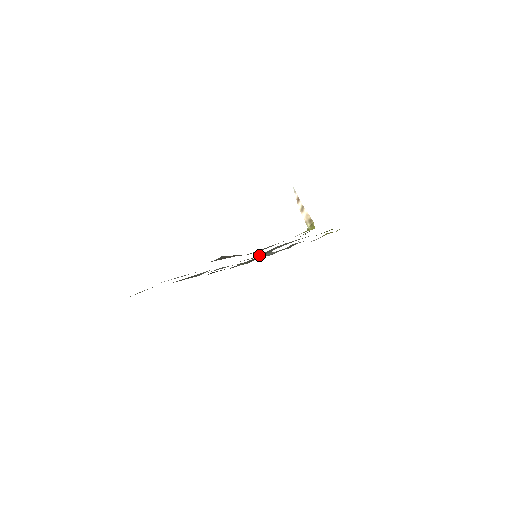
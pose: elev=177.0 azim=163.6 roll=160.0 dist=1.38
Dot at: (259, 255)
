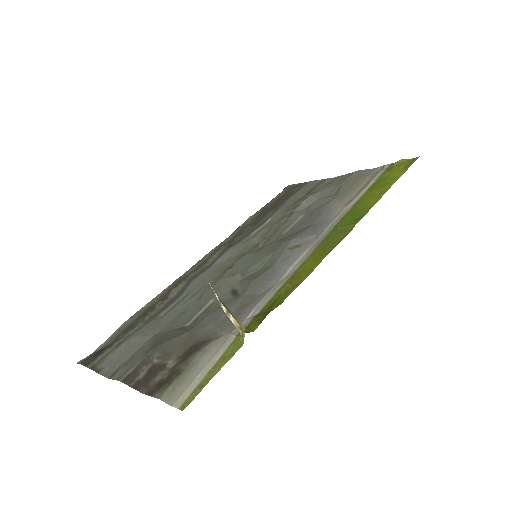
Dot at: (250, 268)
